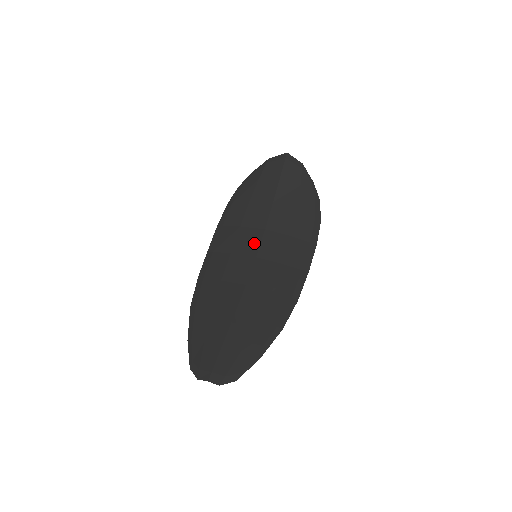
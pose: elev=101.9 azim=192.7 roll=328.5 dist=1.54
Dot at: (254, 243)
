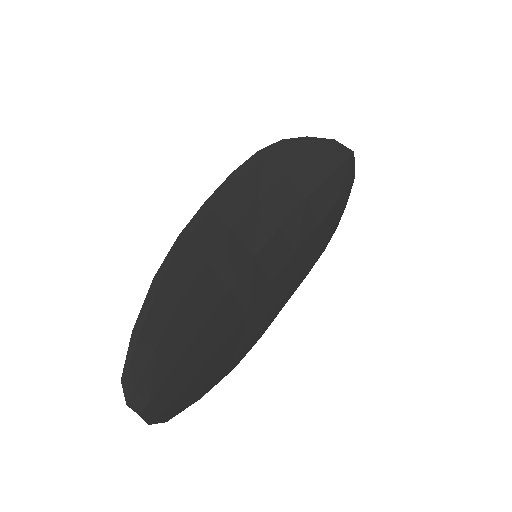
Dot at: (262, 236)
